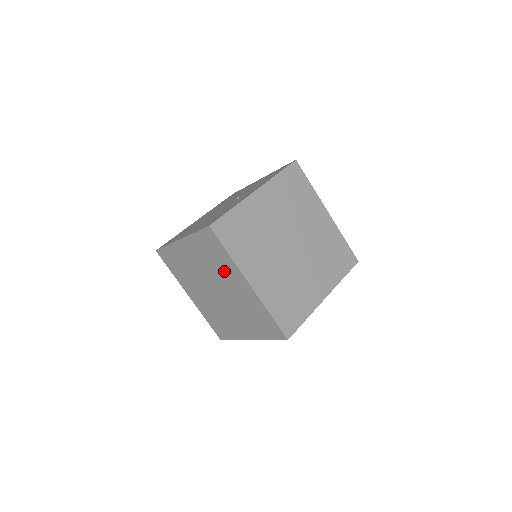
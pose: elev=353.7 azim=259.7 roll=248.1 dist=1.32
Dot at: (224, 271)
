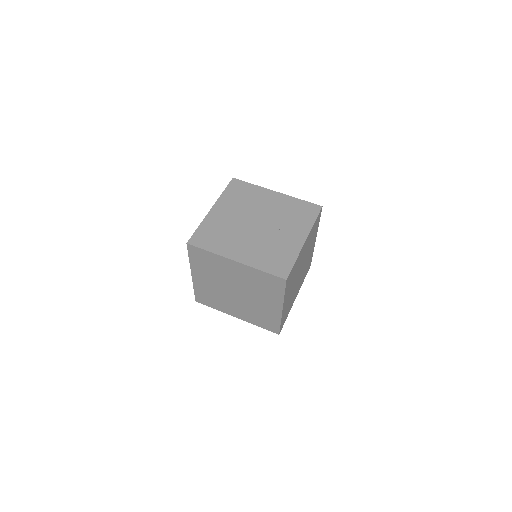
Dot at: (265, 294)
